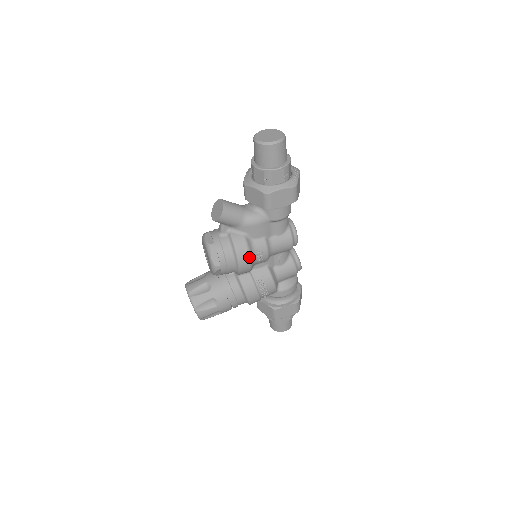
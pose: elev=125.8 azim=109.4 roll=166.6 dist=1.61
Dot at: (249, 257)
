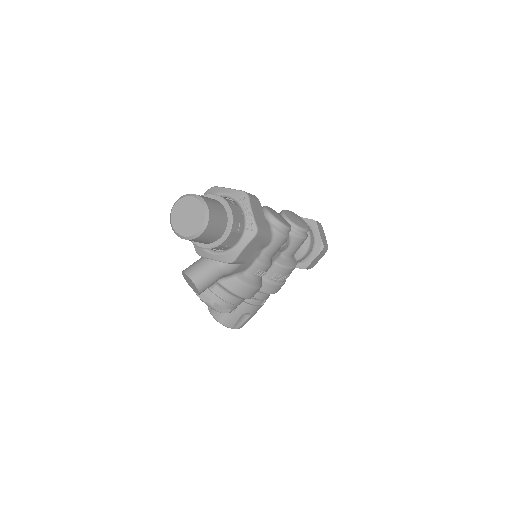
Dot at: (253, 289)
